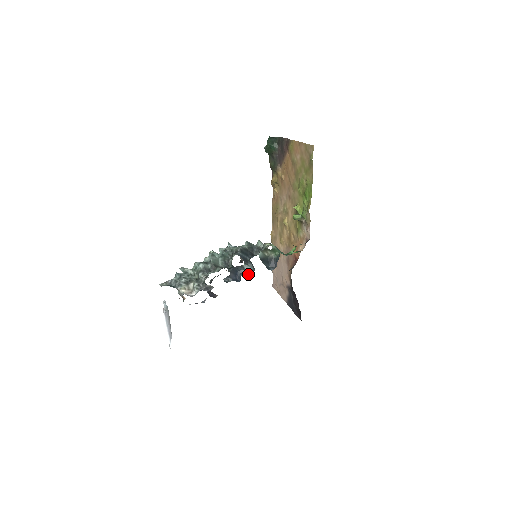
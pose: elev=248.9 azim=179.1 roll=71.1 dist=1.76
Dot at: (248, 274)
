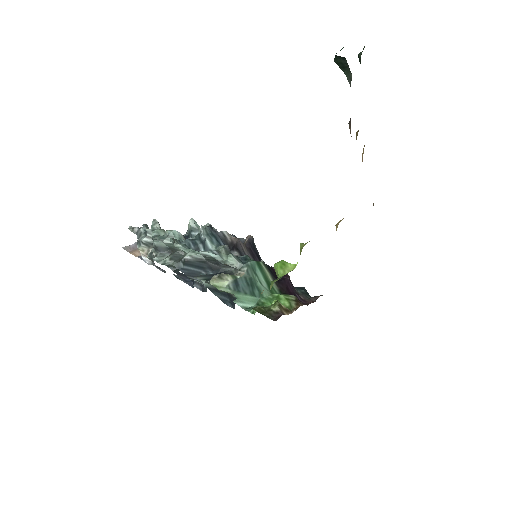
Dot at: (202, 288)
